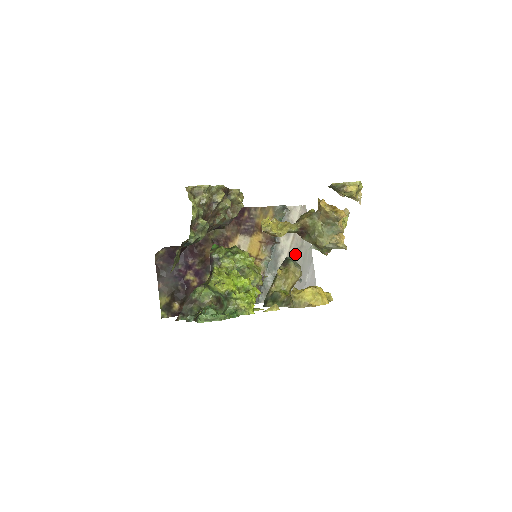
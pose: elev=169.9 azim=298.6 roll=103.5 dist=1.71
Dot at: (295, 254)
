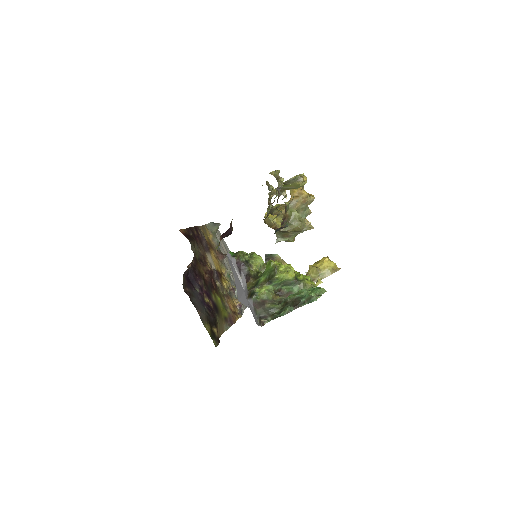
Dot at: occluded
